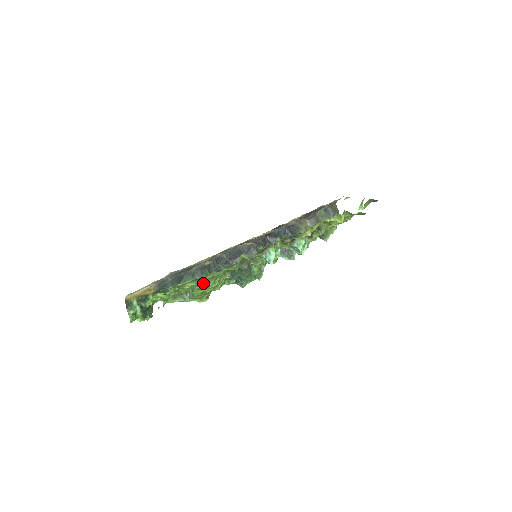
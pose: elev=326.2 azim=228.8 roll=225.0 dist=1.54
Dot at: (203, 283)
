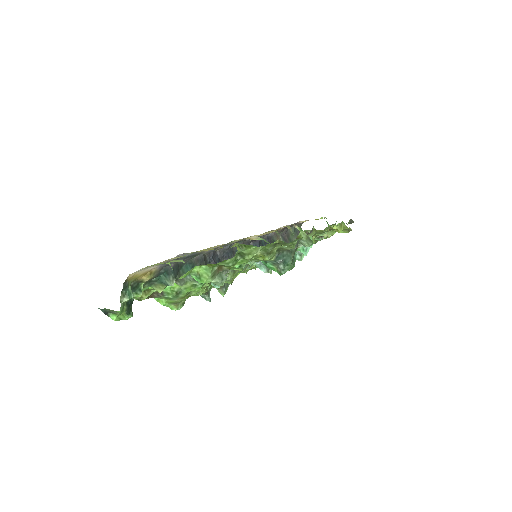
Dot at: (271, 253)
